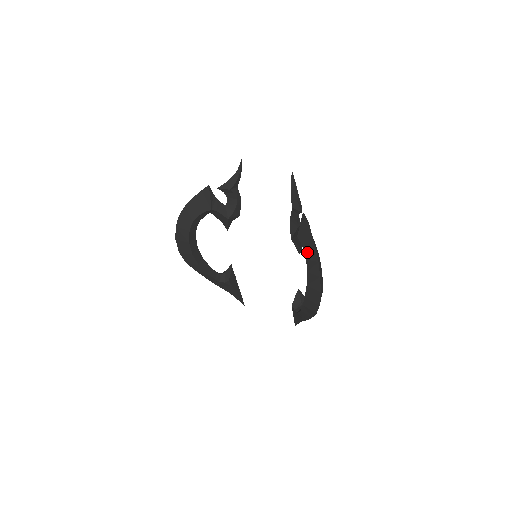
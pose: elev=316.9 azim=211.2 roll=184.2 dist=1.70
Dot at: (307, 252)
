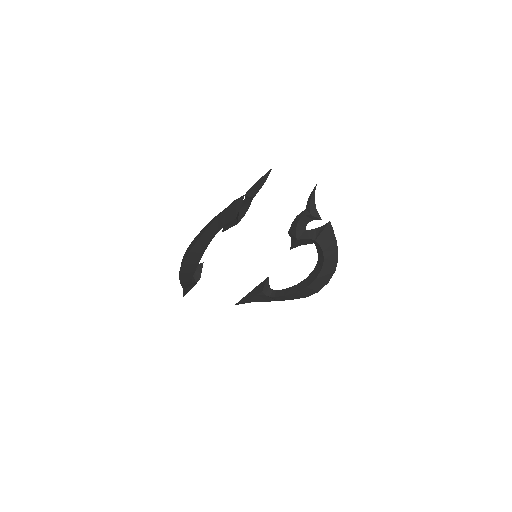
Dot at: (327, 253)
